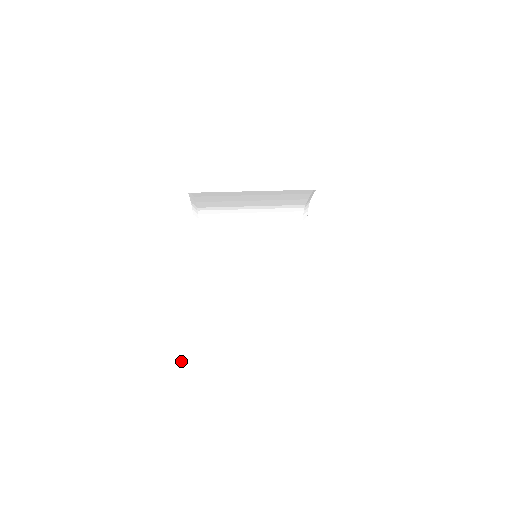
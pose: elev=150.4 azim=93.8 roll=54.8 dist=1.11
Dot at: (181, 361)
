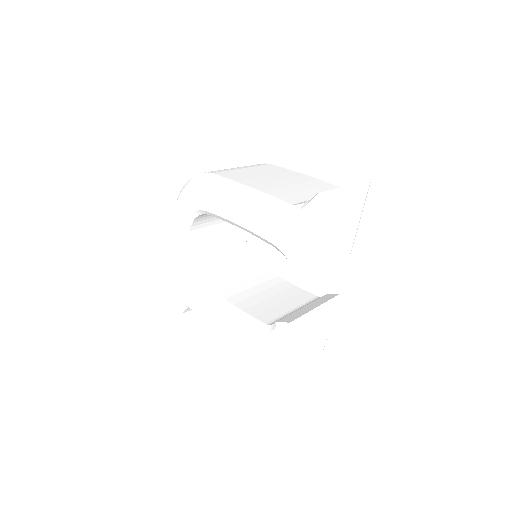
Dot at: (279, 359)
